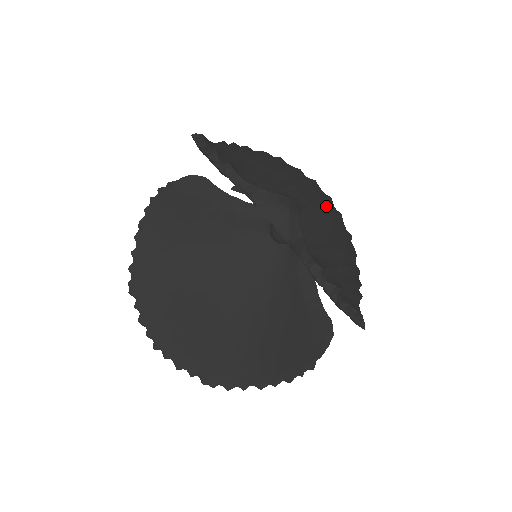
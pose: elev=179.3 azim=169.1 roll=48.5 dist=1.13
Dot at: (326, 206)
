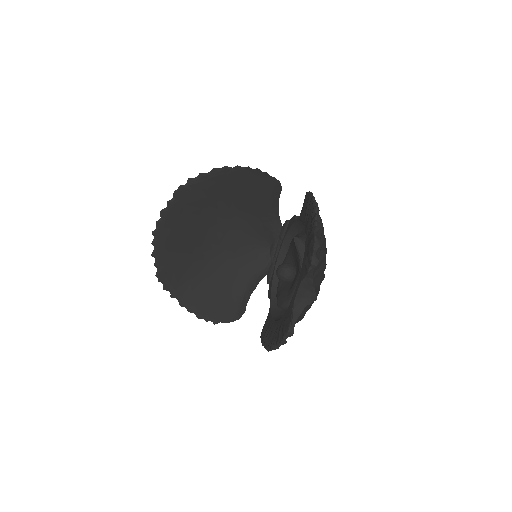
Dot at: occluded
